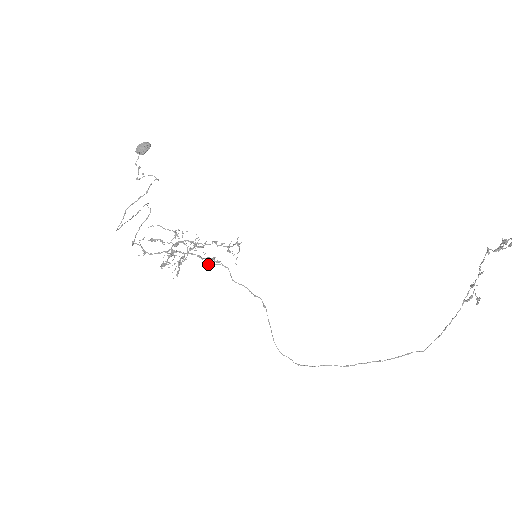
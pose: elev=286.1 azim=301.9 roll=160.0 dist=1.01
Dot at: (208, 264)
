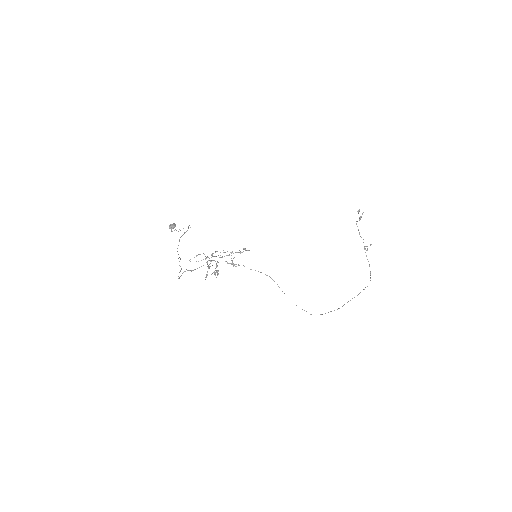
Dot at: (233, 263)
